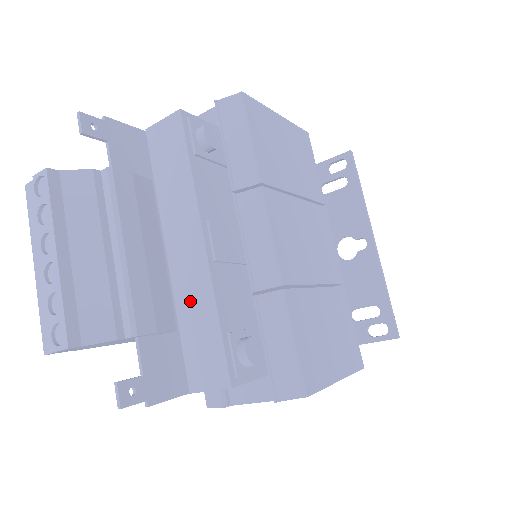
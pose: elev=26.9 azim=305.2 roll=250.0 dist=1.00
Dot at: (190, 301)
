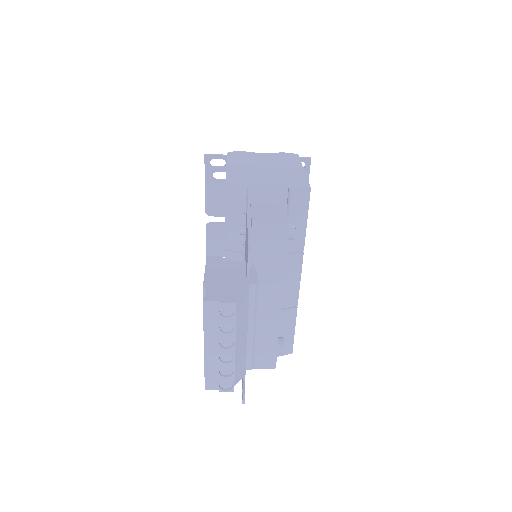
Dot at: (260, 329)
